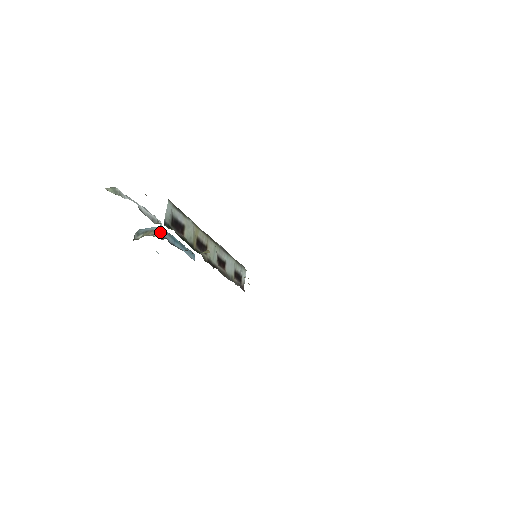
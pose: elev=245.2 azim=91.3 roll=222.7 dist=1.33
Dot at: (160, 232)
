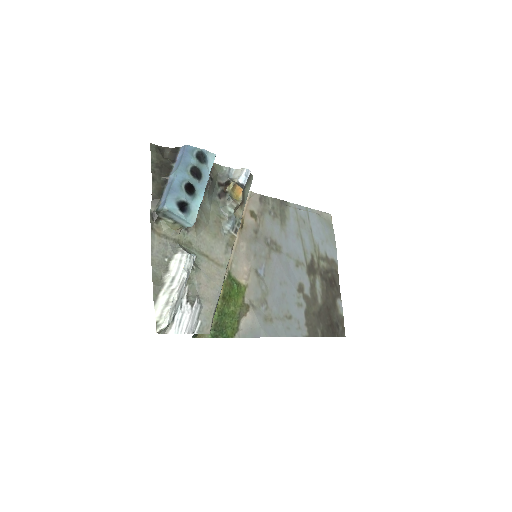
Dot at: (190, 226)
